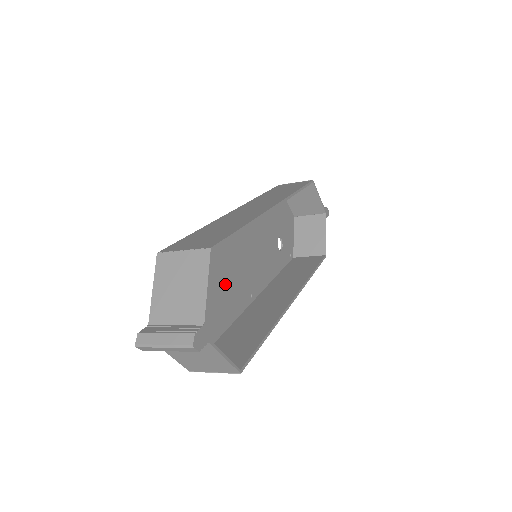
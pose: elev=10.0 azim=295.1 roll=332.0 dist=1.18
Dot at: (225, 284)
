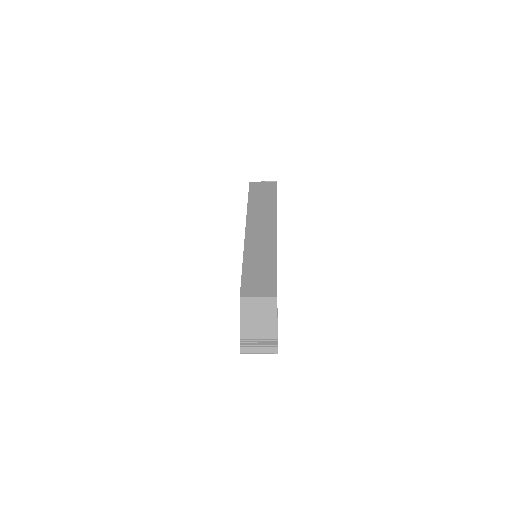
Dot at: occluded
